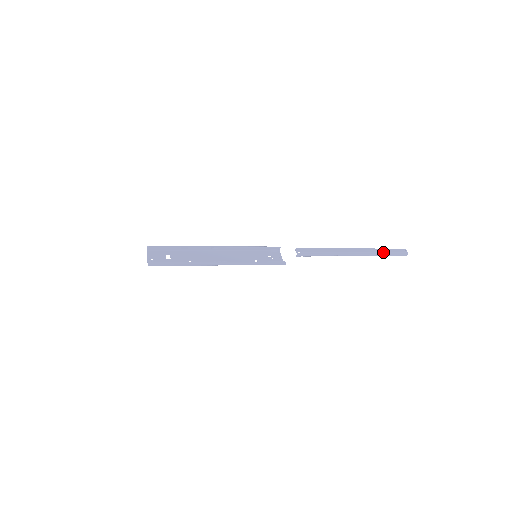
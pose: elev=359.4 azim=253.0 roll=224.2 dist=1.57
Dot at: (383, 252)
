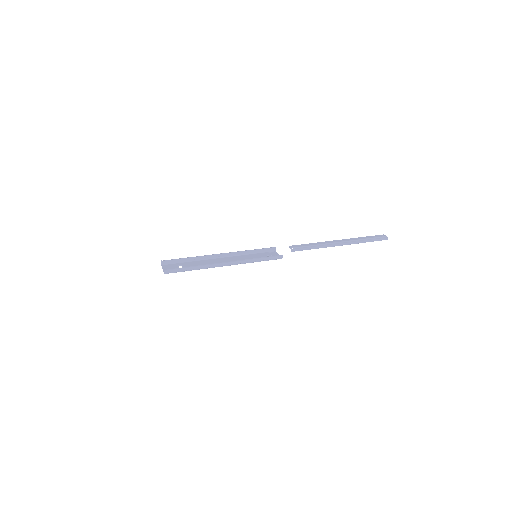
Dot at: (365, 239)
